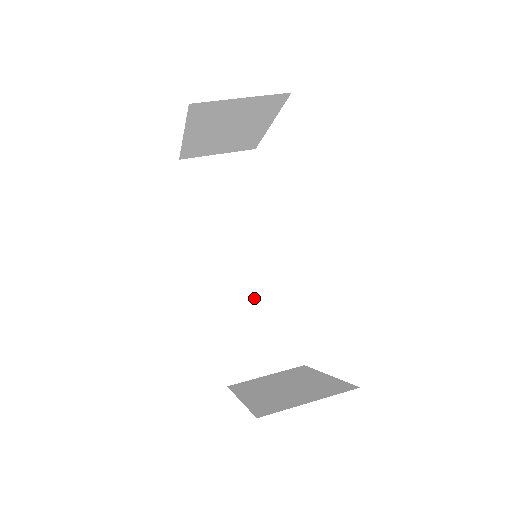
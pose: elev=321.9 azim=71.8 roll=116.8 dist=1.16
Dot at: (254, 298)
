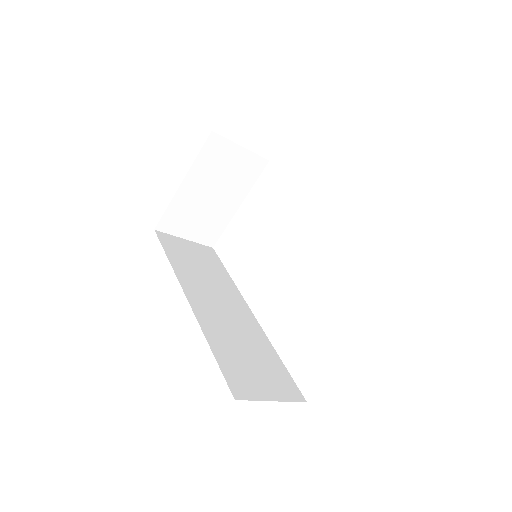
Dot at: (240, 333)
